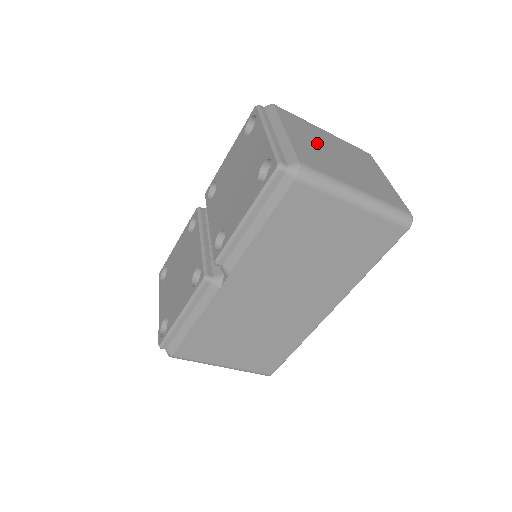
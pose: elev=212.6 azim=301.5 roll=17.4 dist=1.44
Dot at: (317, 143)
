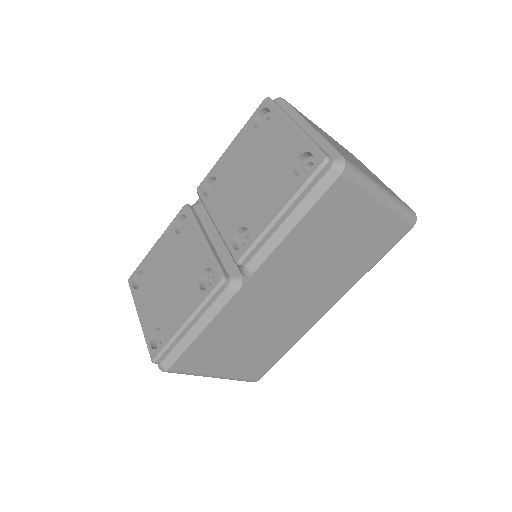
Dot at: (331, 140)
